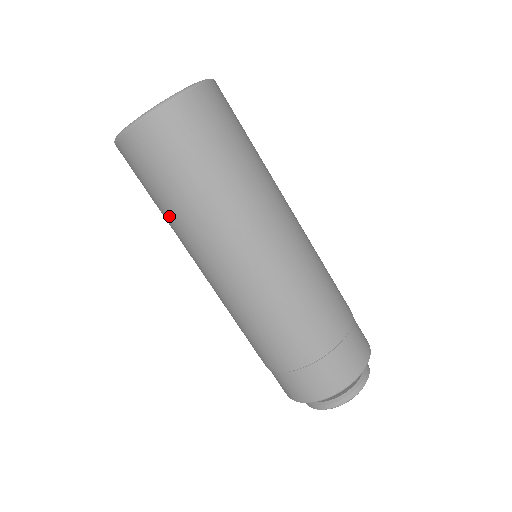
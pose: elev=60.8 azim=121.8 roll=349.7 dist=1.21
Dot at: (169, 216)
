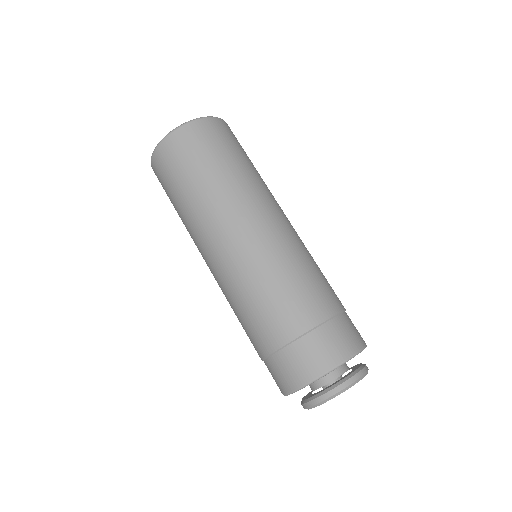
Dot at: (191, 199)
